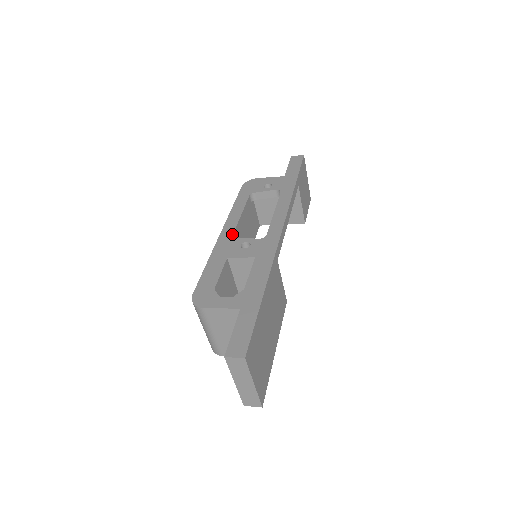
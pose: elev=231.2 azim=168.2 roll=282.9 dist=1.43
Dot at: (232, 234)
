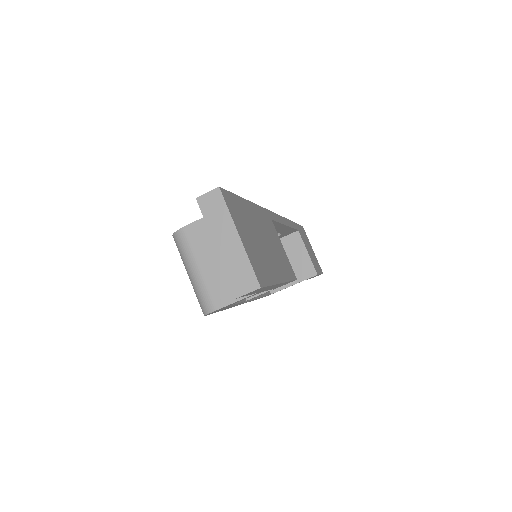
Dot at: occluded
